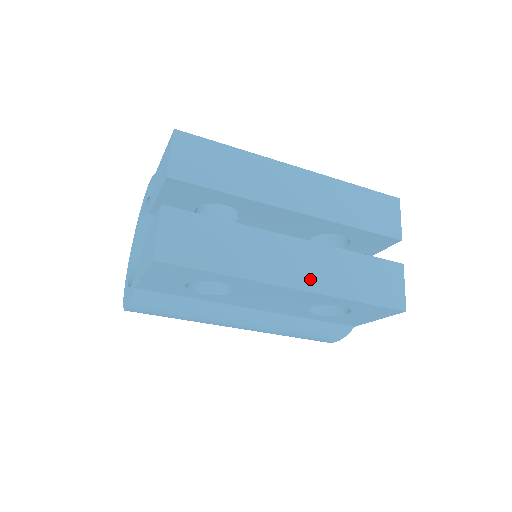
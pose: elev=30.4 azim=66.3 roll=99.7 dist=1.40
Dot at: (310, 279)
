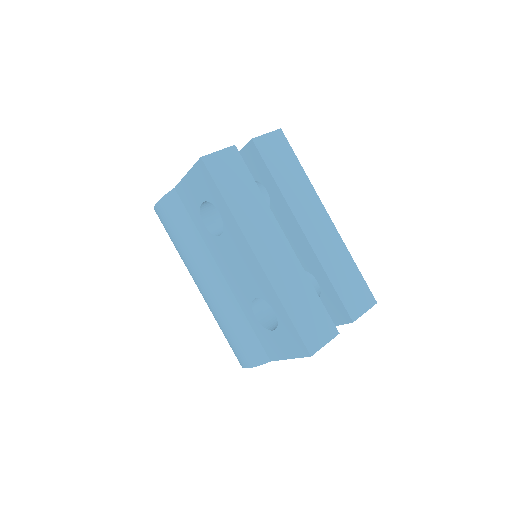
Dot at: (271, 265)
